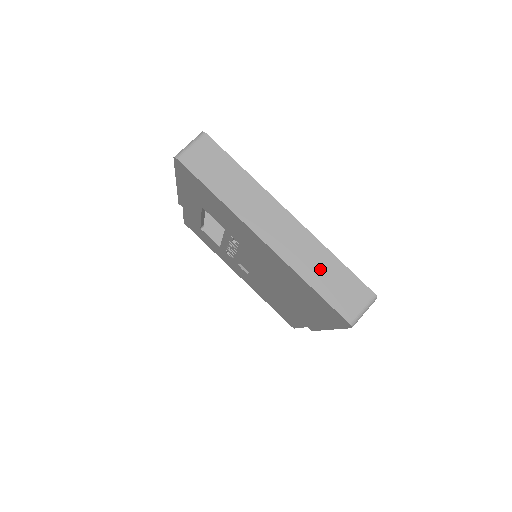
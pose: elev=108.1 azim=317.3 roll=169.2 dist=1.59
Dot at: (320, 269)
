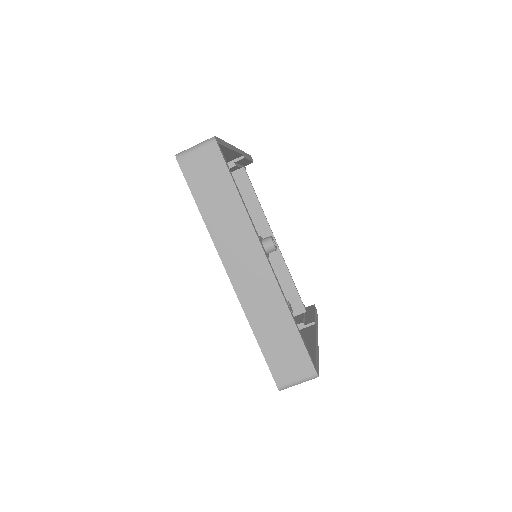
Dot at: (273, 327)
